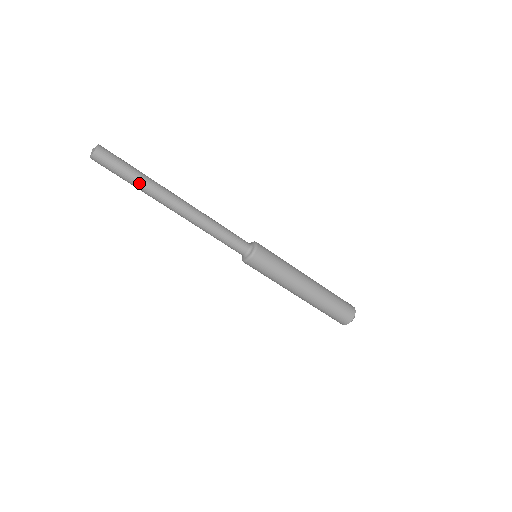
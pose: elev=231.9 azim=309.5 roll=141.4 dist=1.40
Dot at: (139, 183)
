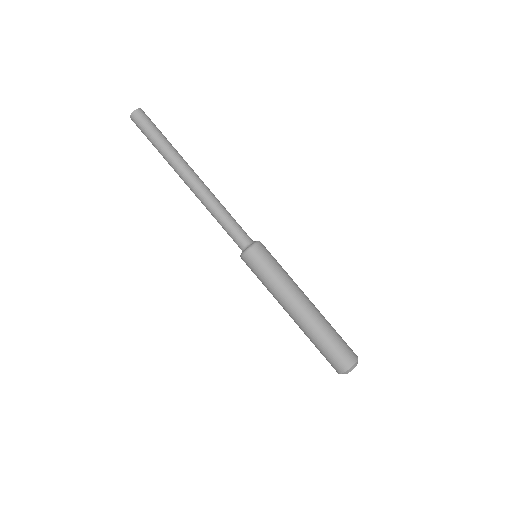
Dot at: (166, 145)
